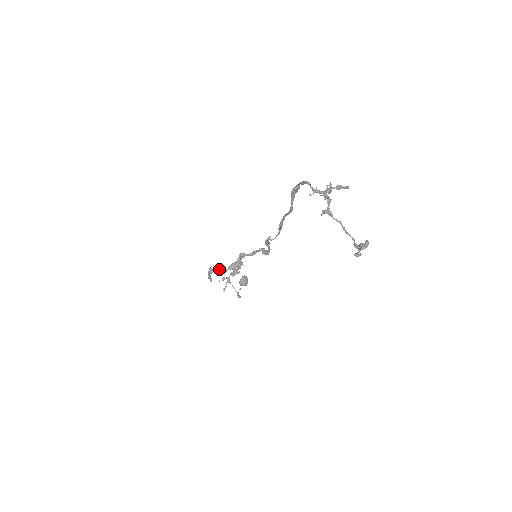
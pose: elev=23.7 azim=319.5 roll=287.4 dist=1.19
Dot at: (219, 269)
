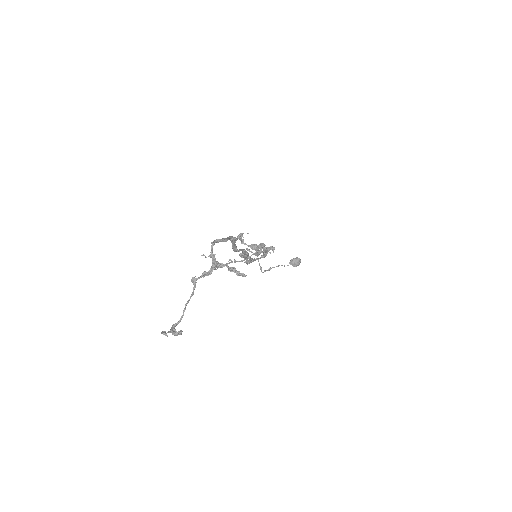
Dot at: occluded
